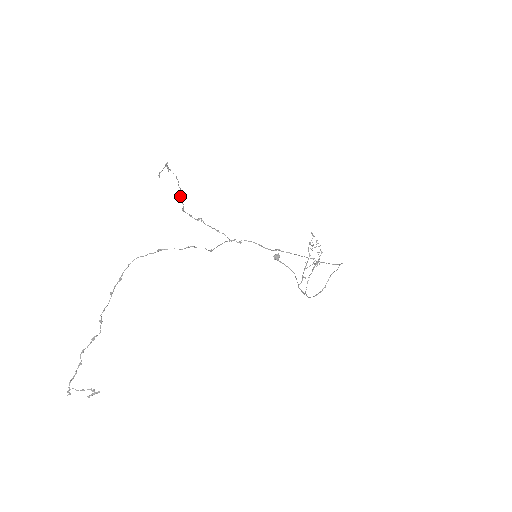
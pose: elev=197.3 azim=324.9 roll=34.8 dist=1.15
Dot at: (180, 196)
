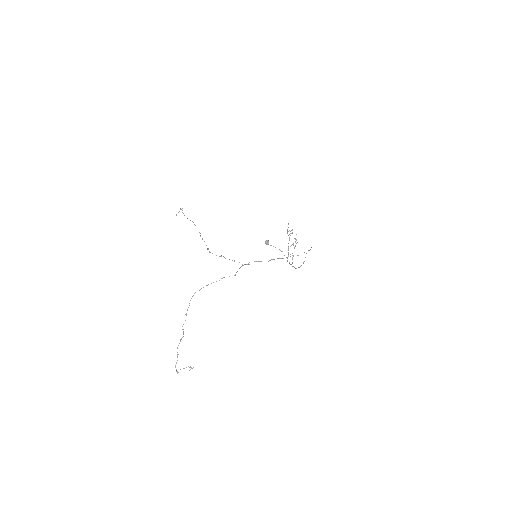
Dot at: (202, 239)
